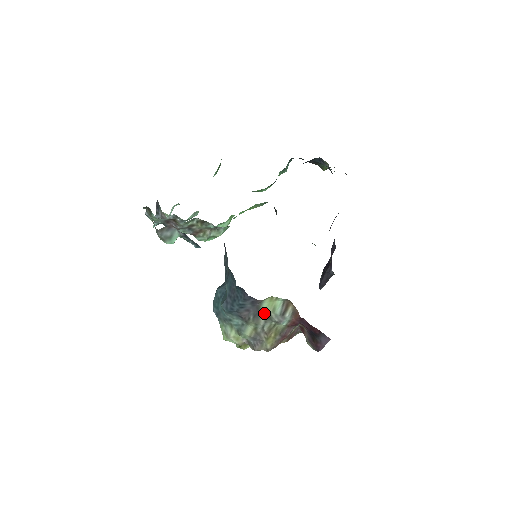
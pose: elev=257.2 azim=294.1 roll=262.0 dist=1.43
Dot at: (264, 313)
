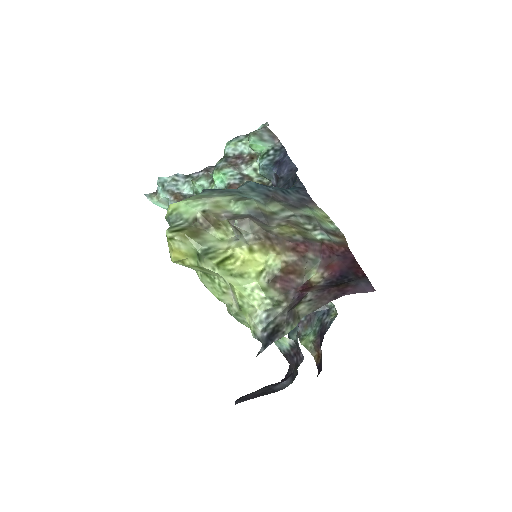
Dot at: (307, 212)
